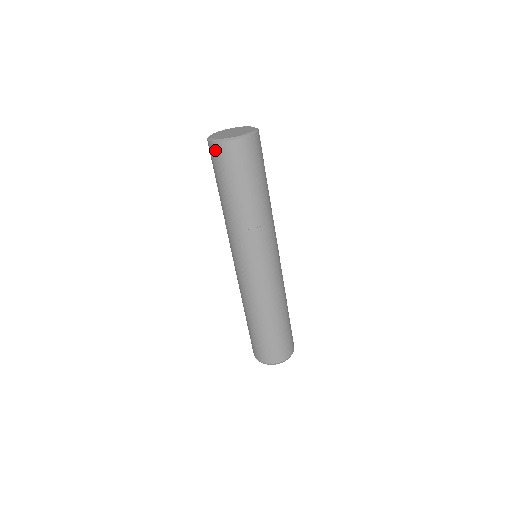
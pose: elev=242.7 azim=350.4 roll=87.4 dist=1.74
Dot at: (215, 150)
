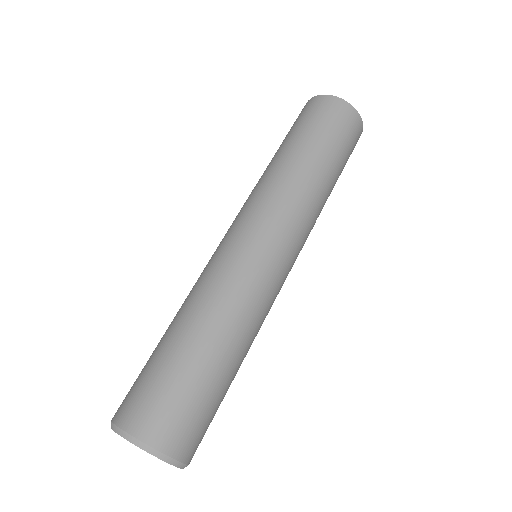
Dot at: (303, 109)
